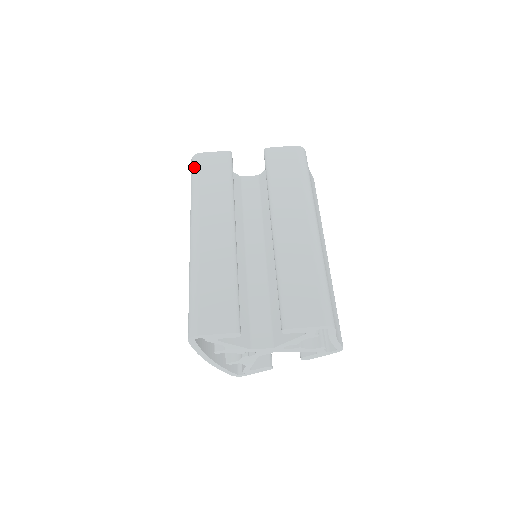
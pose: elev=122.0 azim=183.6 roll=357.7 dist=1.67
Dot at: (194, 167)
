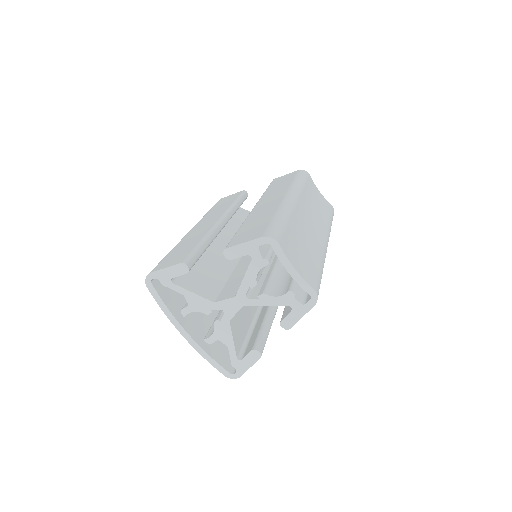
Dot at: occluded
